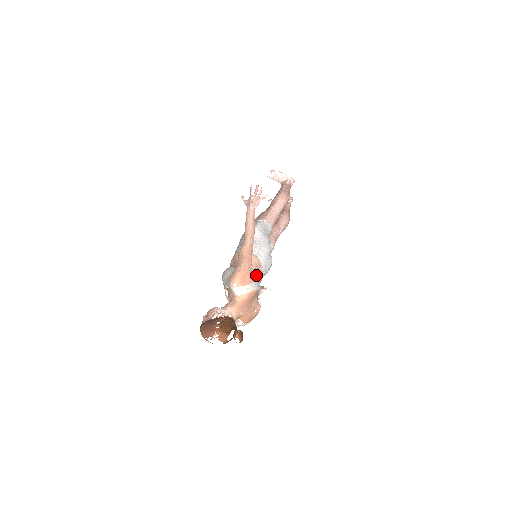
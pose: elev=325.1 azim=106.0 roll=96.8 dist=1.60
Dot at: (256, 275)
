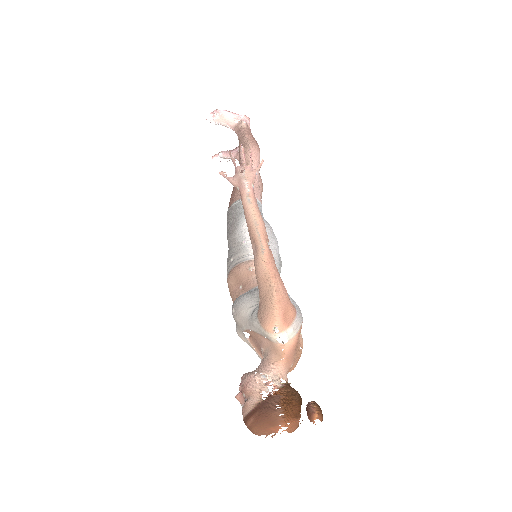
Dot at: (289, 296)
